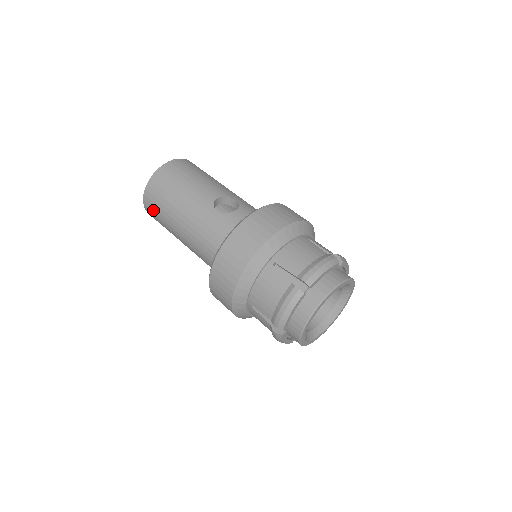
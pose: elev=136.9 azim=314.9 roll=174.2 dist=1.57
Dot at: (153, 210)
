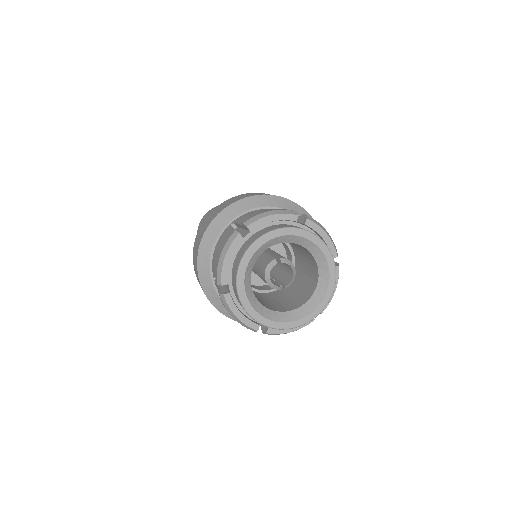
Dot at: occluded
